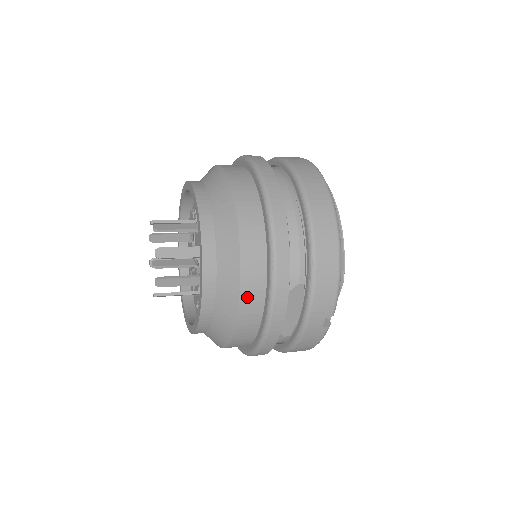
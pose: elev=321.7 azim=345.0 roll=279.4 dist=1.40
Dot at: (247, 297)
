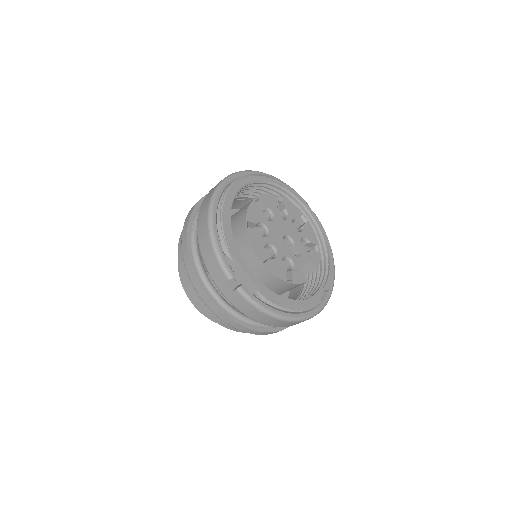
Dot at: (189, 286)
